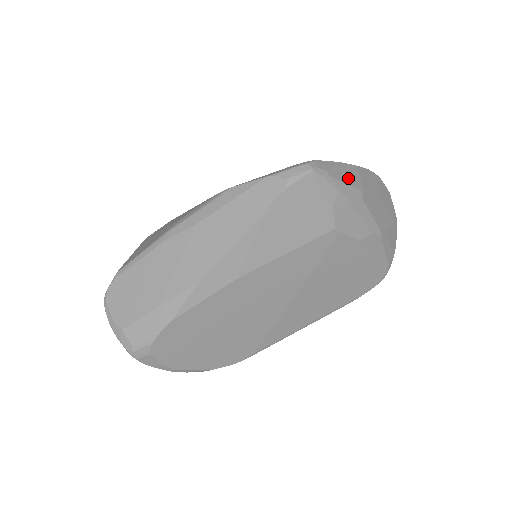
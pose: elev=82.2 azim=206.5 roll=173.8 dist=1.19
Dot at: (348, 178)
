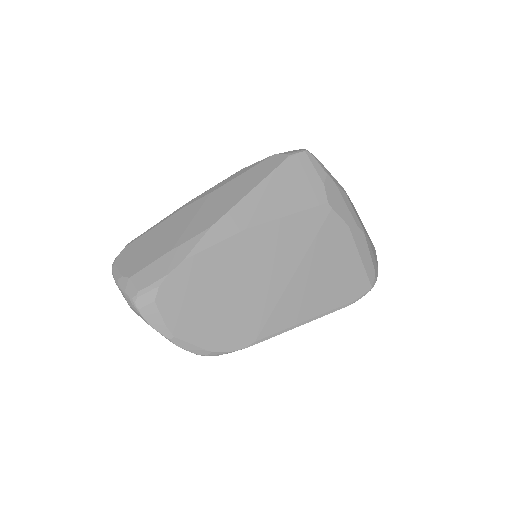
Dot at: occluded
